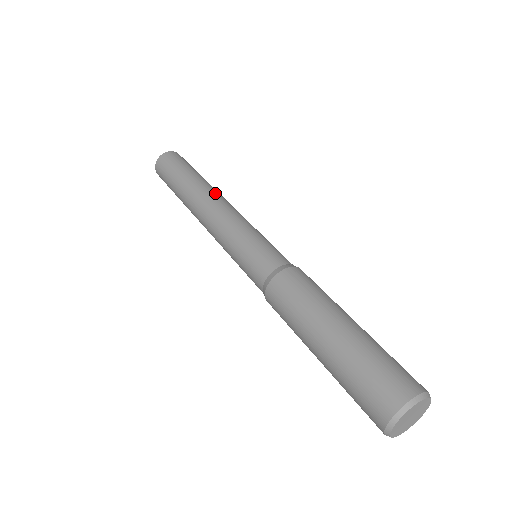
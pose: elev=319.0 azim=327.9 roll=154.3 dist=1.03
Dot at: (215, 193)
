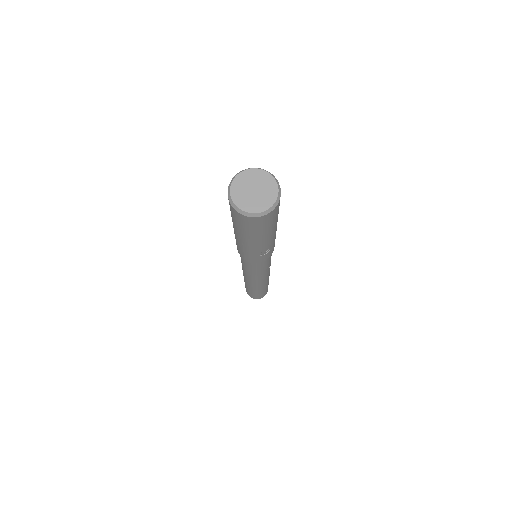
Dot at: occluded
